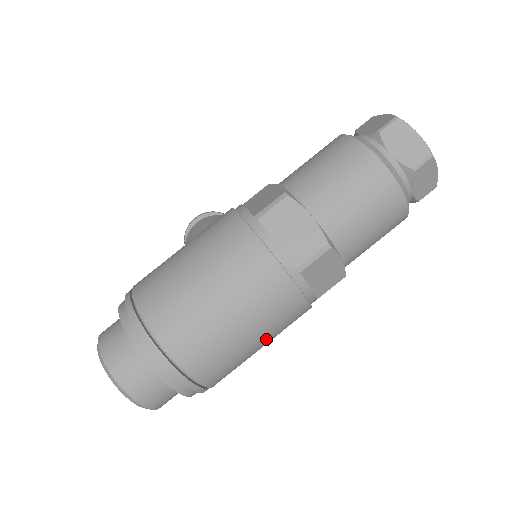
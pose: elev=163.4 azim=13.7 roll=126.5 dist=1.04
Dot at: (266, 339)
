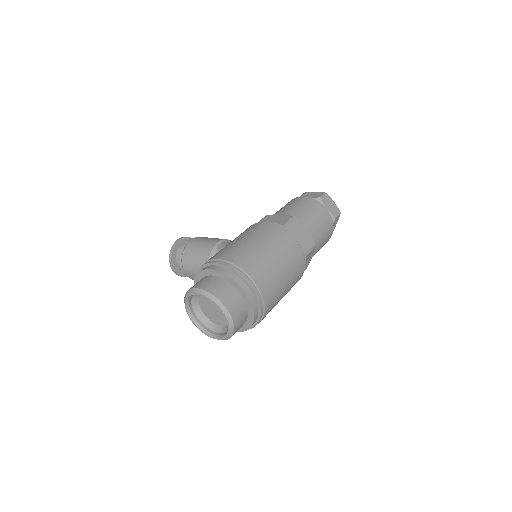
Dot at: (285, 294)
